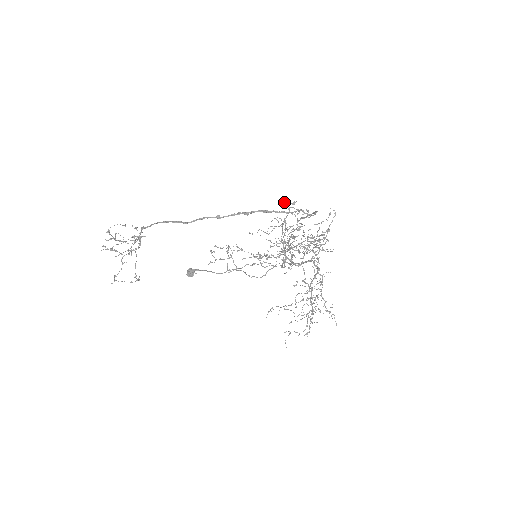
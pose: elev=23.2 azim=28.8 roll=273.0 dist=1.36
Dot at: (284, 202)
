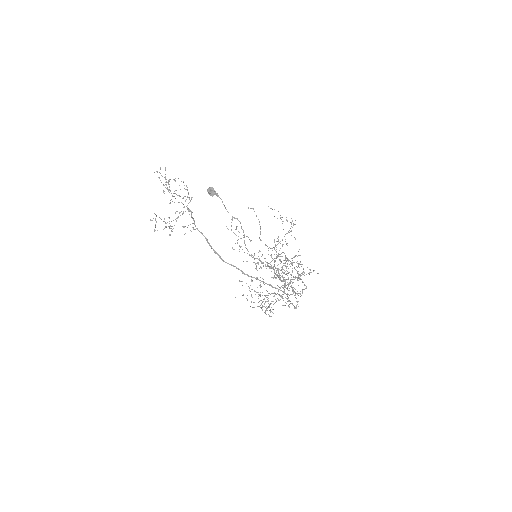
Dot at: (286, 298)
